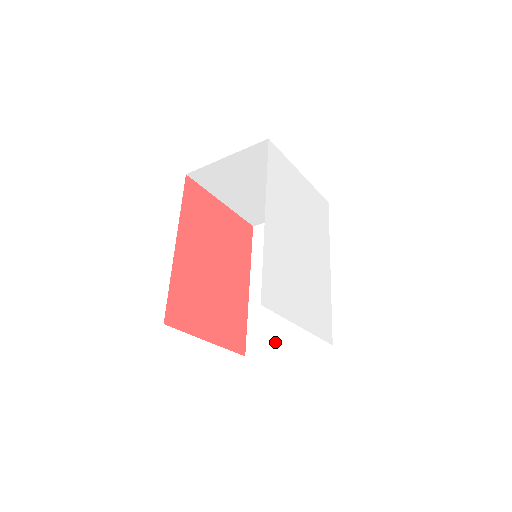
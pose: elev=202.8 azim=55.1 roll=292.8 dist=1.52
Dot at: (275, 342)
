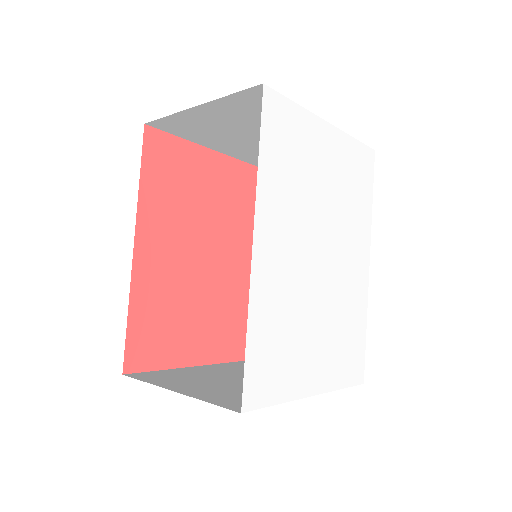
Dot at: occluded
